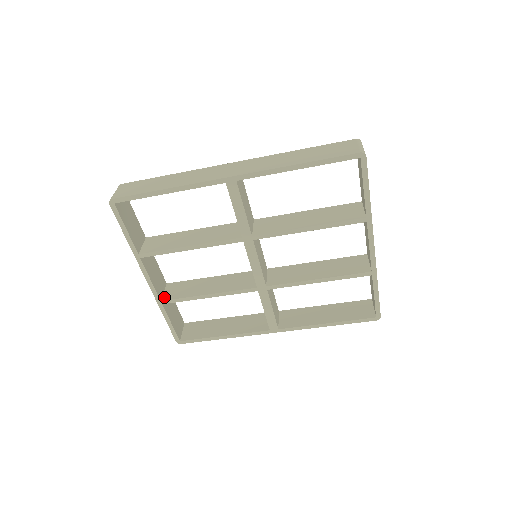
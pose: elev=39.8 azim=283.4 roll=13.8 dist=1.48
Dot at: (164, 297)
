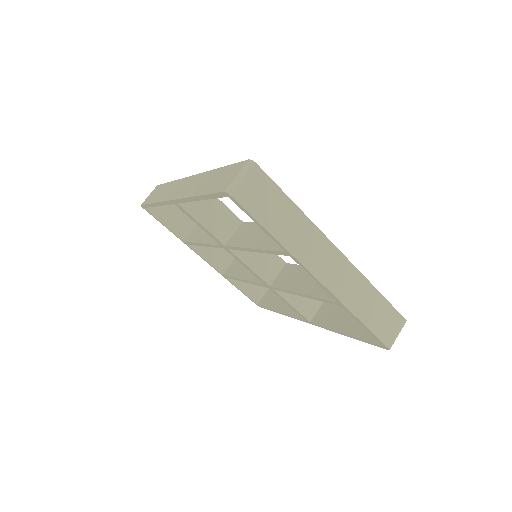
Dot at: (225, 271)
